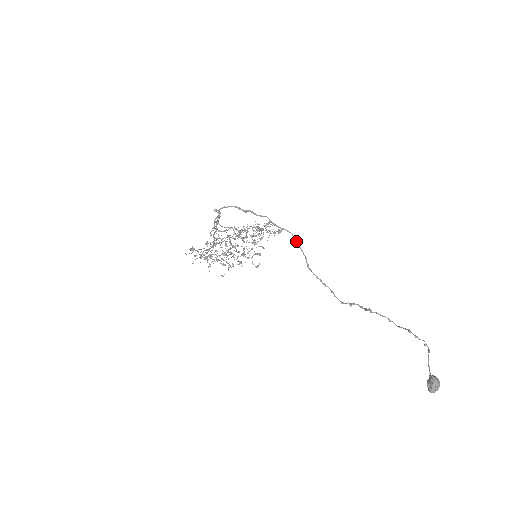
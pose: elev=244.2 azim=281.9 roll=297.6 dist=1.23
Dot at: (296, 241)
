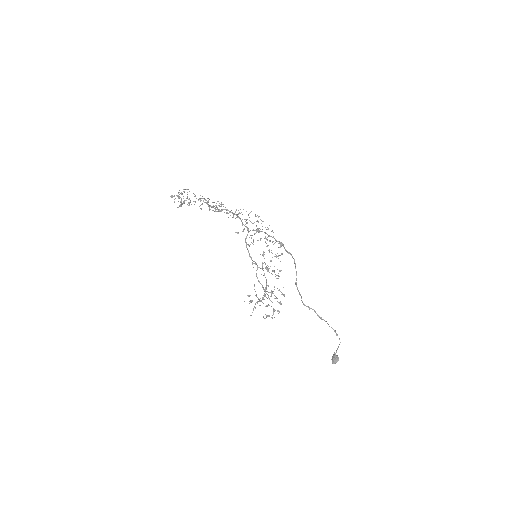
Dot at: occluded
